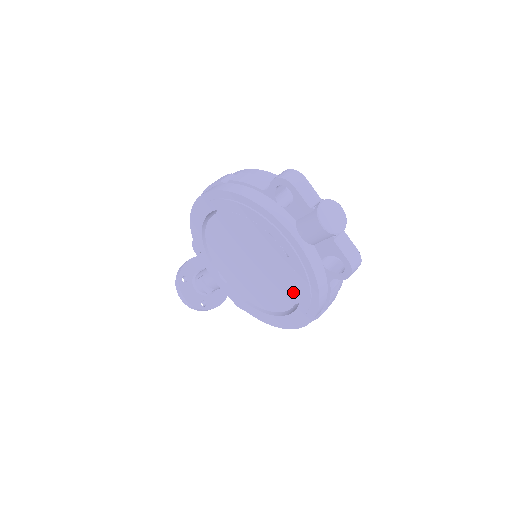
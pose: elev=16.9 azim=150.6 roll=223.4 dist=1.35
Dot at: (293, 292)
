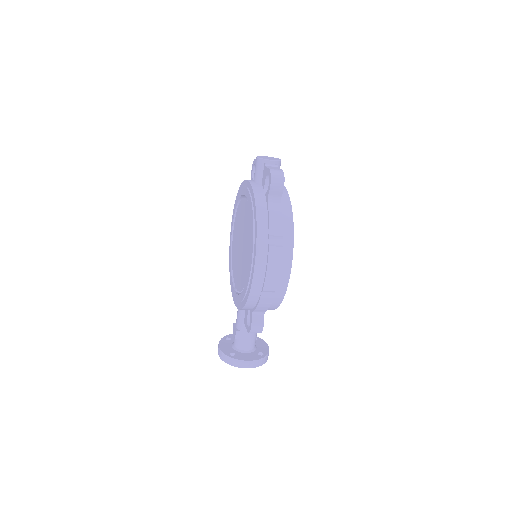
Dot at: (250, 230)
